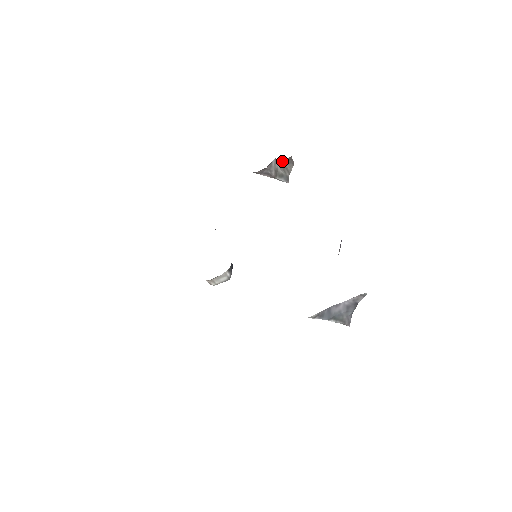
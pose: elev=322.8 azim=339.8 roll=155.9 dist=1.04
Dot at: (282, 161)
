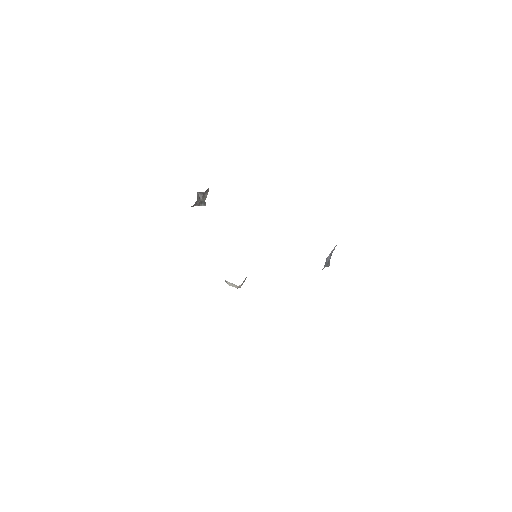
Dot at: (204, 192)
